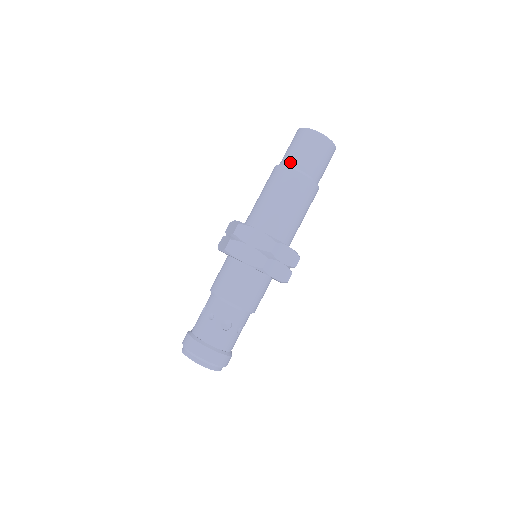
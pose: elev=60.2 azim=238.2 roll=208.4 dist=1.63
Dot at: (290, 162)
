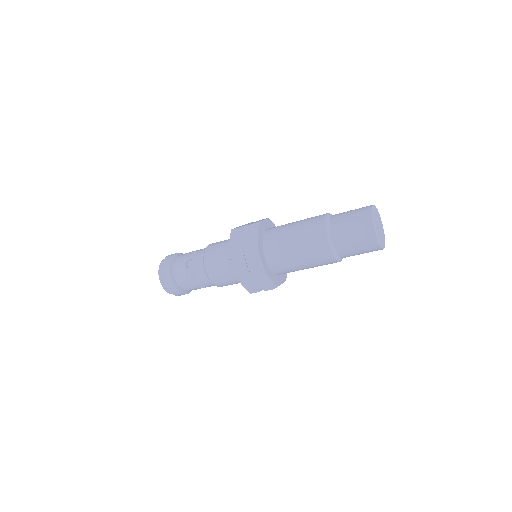
Dot at: (337, 244)
